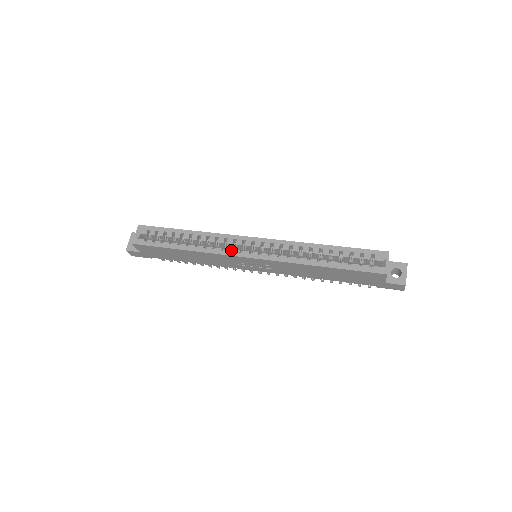
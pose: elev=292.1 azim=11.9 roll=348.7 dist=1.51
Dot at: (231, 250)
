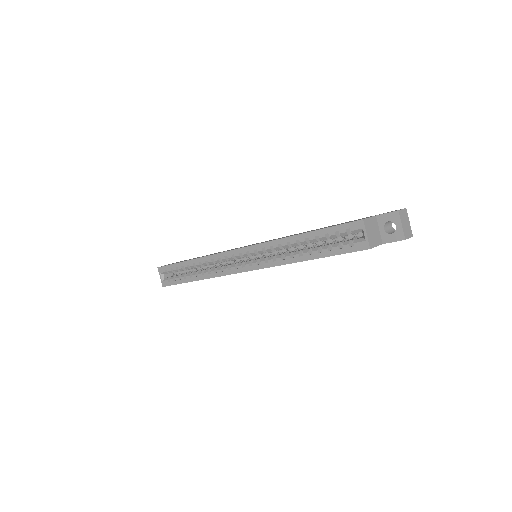
Dot at: (229, 267)
